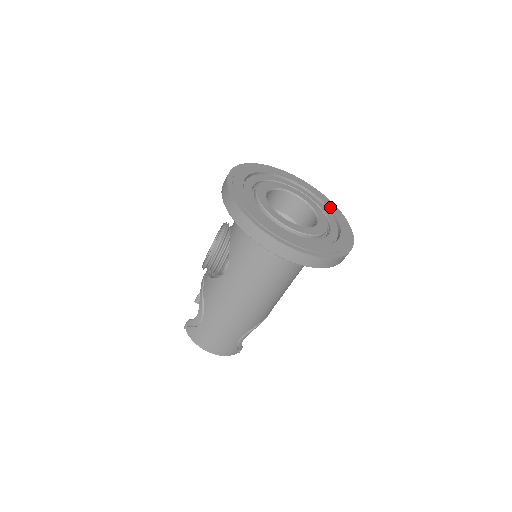
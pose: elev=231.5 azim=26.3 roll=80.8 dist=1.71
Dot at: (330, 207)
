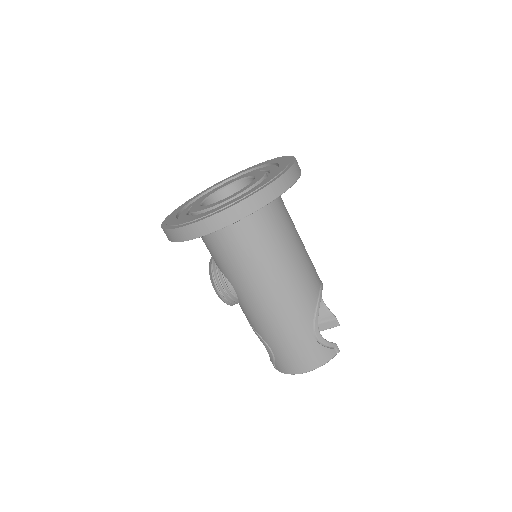
Dot at: (272, 162)
